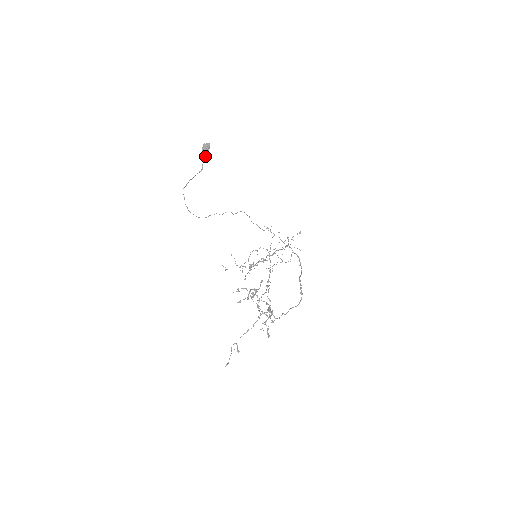
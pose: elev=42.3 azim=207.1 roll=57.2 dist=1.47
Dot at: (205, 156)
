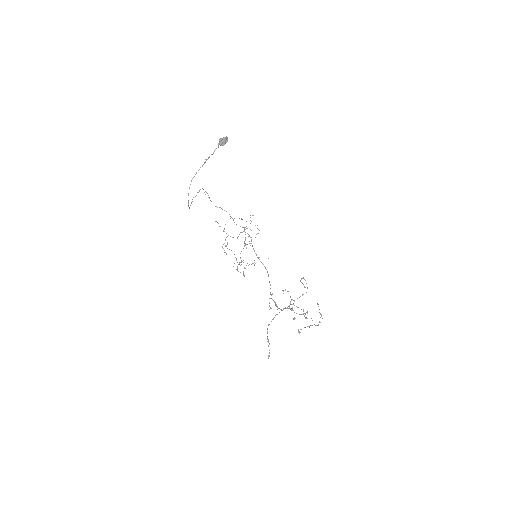
Dot at: (216, 148)
